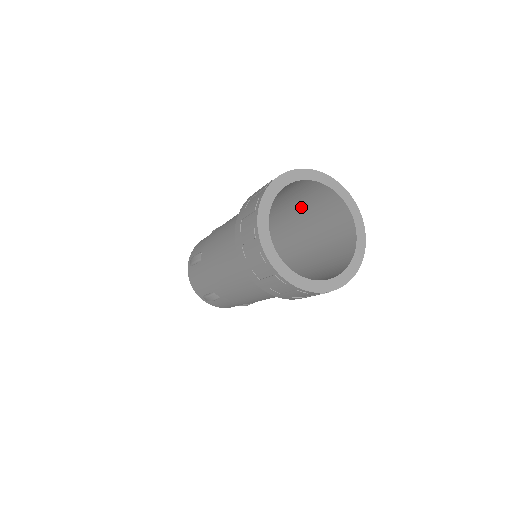
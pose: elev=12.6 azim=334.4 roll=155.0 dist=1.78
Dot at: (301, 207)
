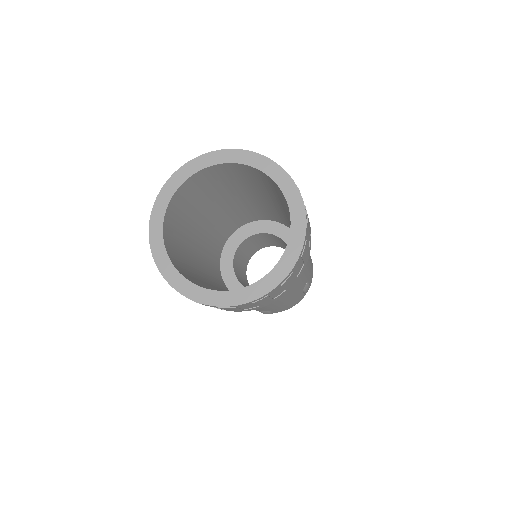
Dot at: (234, 189)
